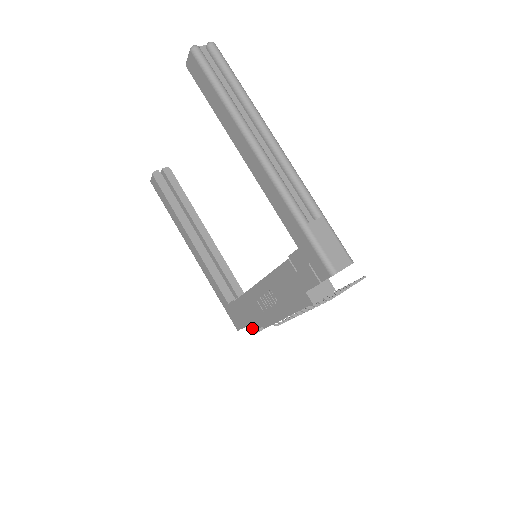
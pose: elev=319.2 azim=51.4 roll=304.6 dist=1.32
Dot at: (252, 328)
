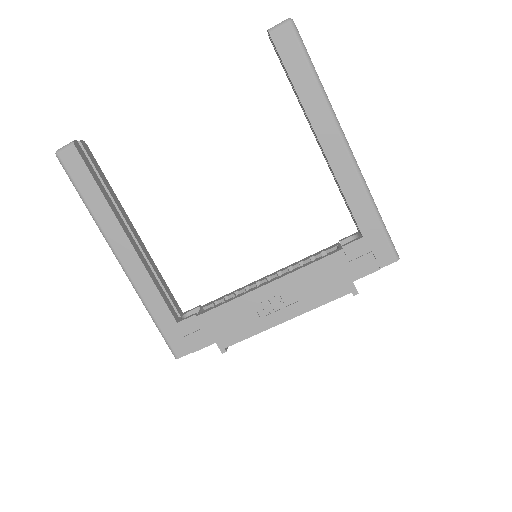
Dot at: (221, 346)
